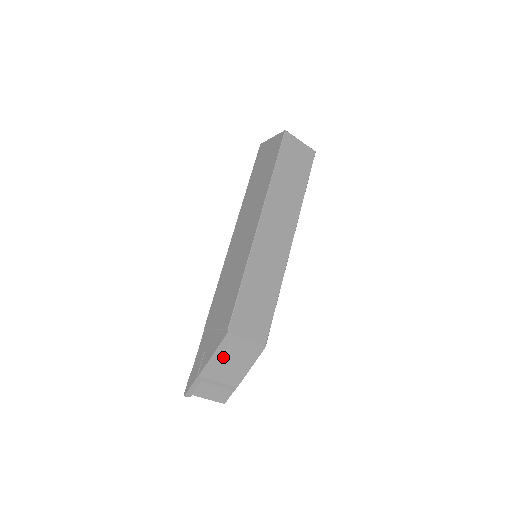
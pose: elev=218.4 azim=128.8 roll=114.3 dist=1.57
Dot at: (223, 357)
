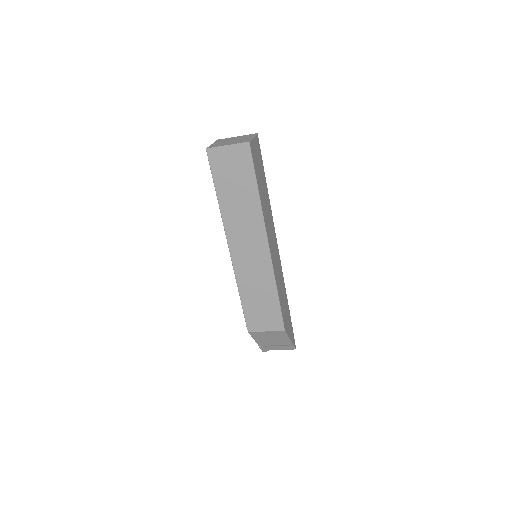
Dot at: (262, 339)
